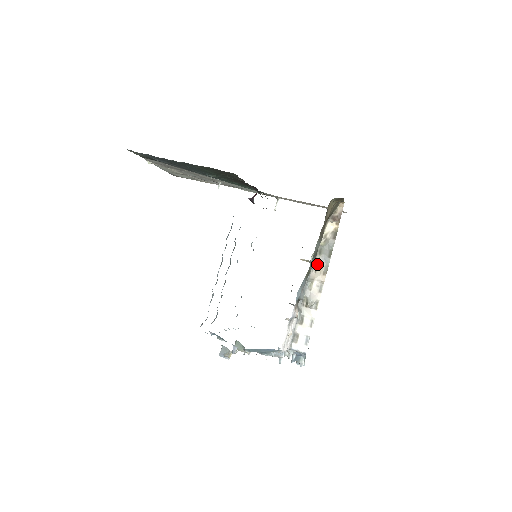
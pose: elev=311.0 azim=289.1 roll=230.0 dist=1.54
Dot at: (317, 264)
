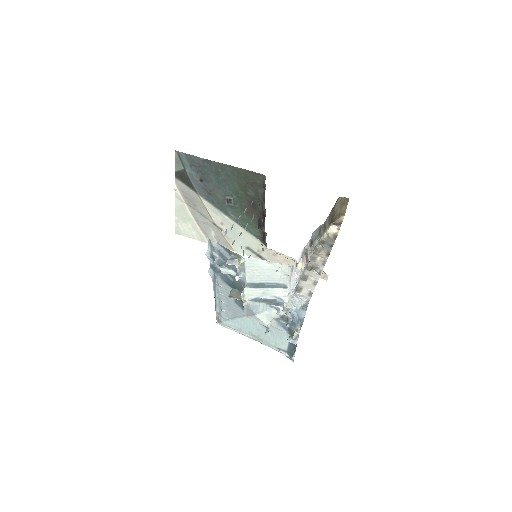
Dot at: (320, 248)
